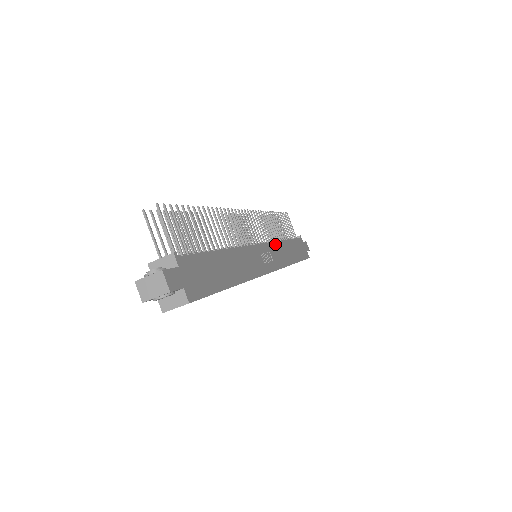
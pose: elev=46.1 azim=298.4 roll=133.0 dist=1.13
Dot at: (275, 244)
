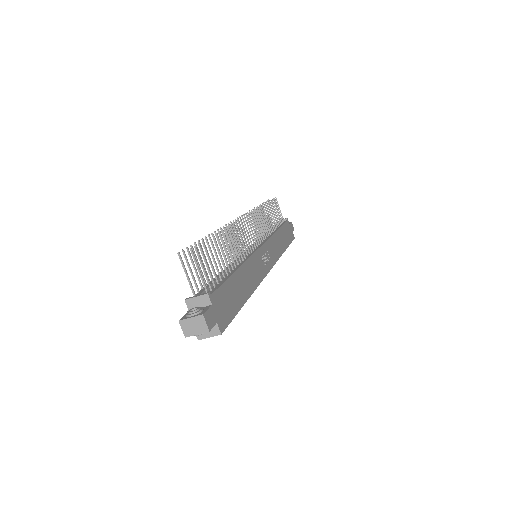
Dot at: (270, 240)
